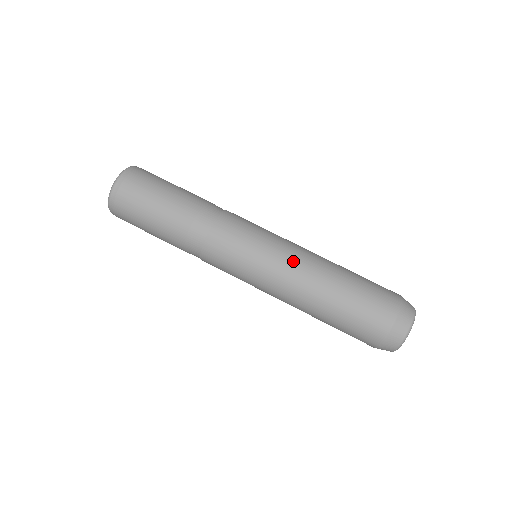
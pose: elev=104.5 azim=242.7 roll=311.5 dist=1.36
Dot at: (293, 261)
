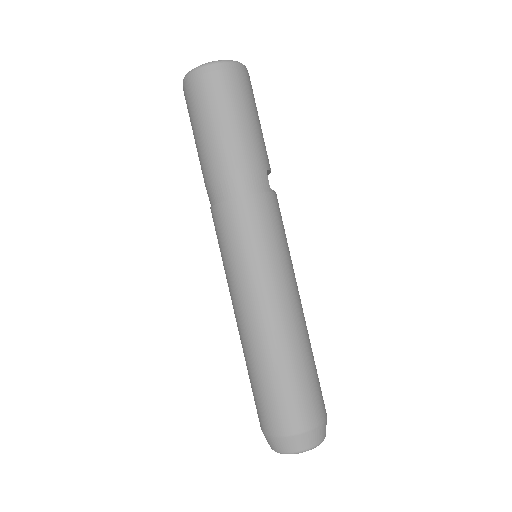
Dot at: (252, 305)
